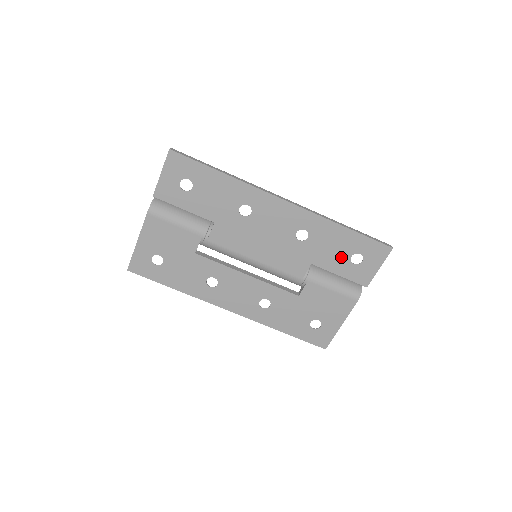
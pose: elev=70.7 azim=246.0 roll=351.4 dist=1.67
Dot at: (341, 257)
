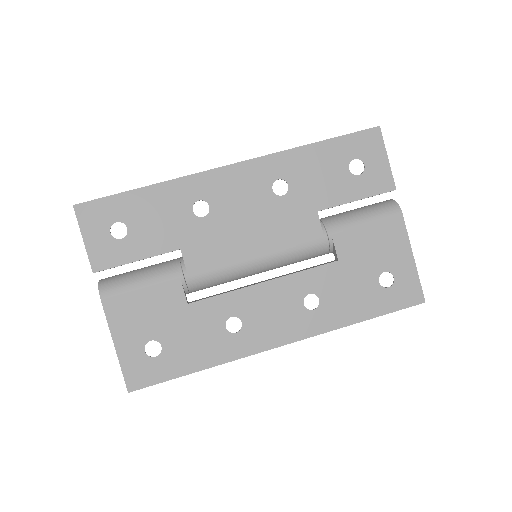
Dot at: (340, 178)
